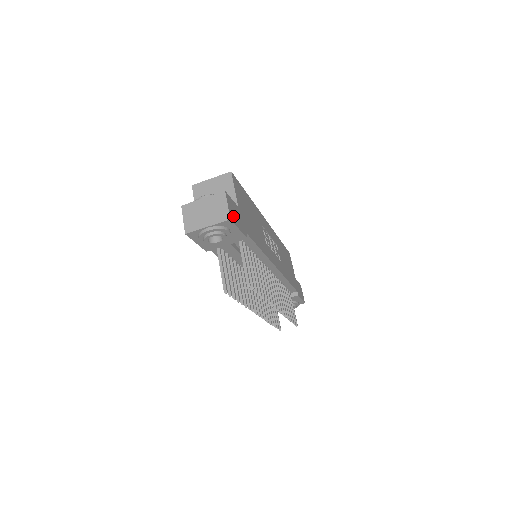
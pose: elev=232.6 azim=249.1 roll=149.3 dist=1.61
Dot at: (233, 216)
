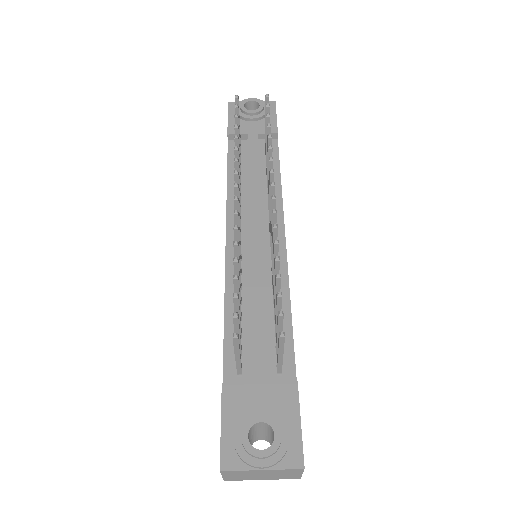
Dot at: occluded
